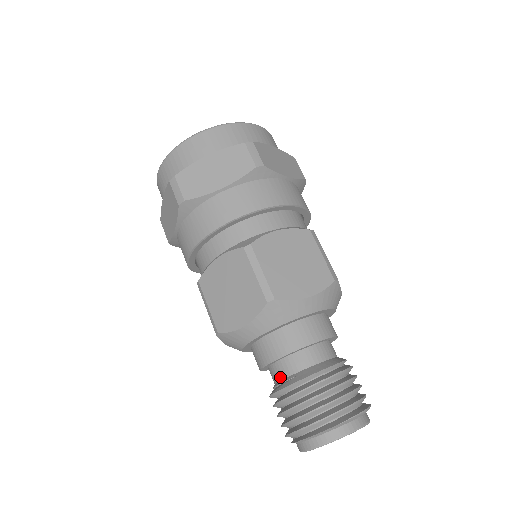
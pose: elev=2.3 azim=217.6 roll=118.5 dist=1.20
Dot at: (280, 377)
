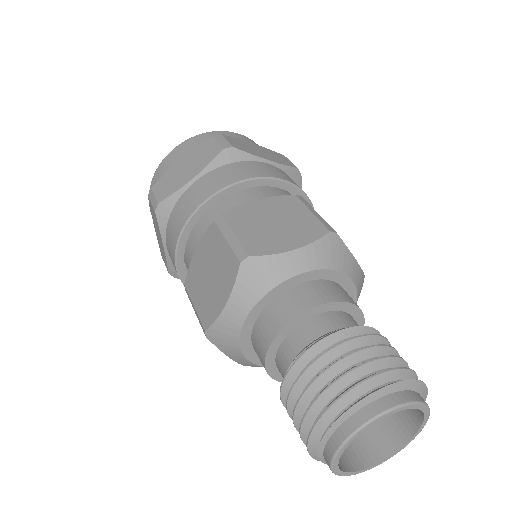
Dot at: (318, 333)
